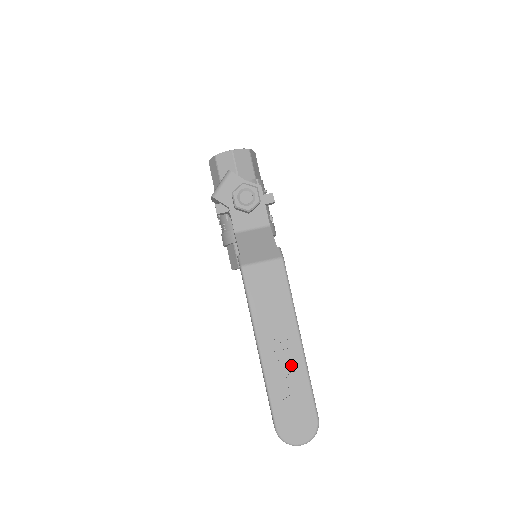
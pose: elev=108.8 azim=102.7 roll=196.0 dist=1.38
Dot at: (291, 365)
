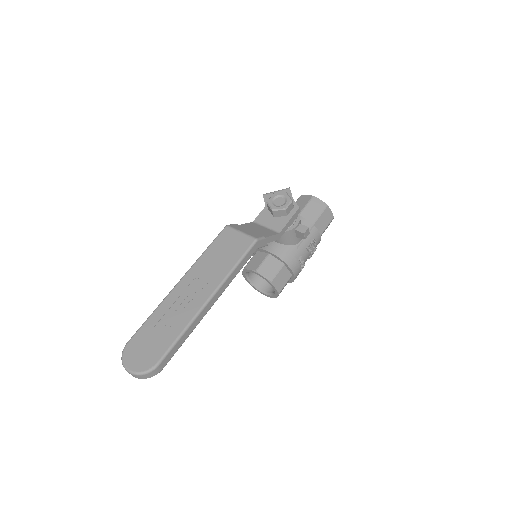
Dot at: (185, 309)
